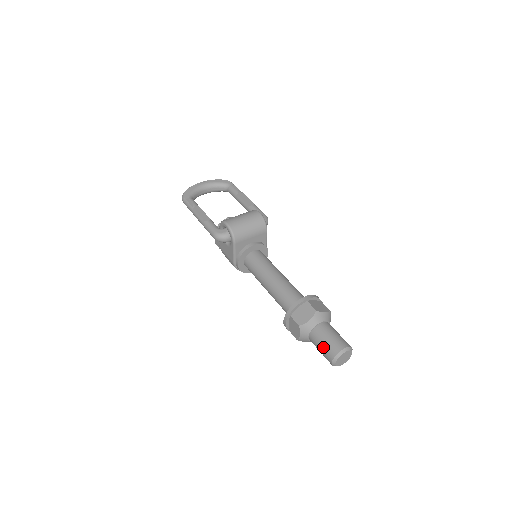
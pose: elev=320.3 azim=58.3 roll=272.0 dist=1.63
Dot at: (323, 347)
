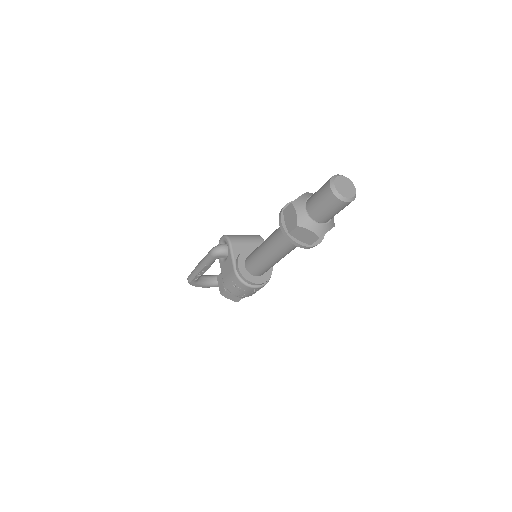
Dot at: (319, 191)
